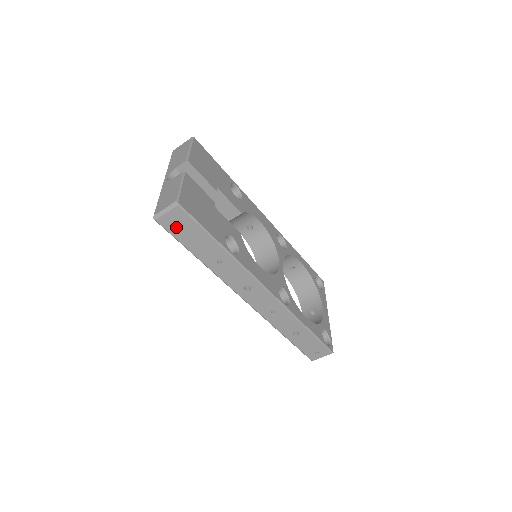
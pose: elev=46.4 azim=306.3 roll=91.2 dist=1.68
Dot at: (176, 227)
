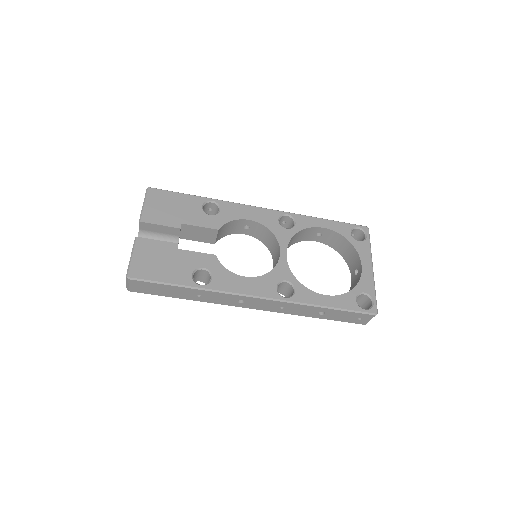
Dot at: (145, 289)
